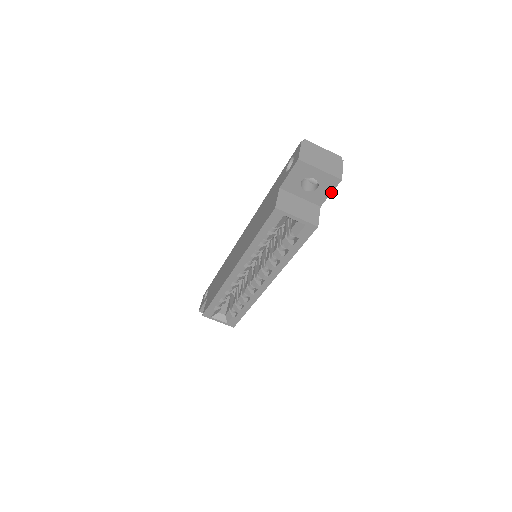
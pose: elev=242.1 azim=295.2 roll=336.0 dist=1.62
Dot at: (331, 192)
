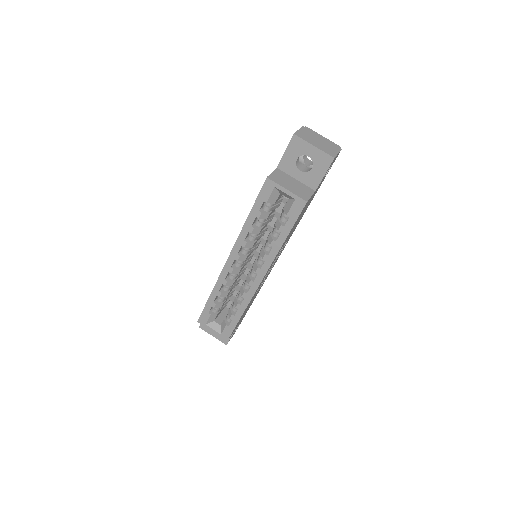
Dot at: (325, 173)
